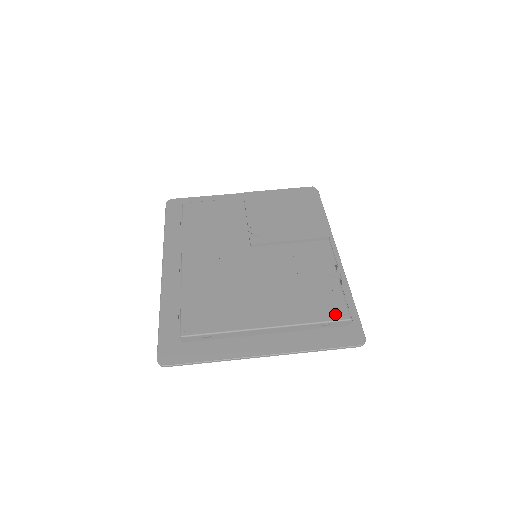
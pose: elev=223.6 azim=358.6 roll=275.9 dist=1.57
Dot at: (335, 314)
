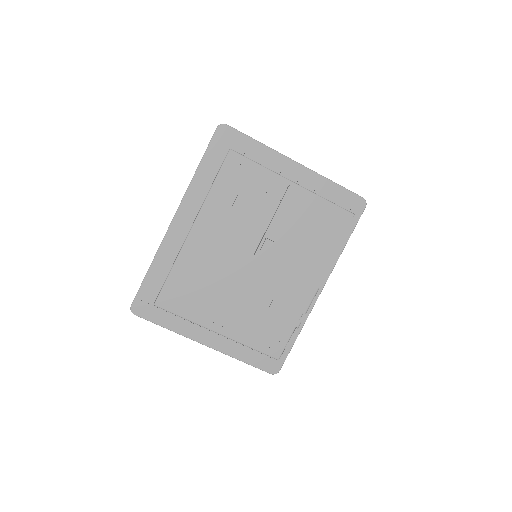
Dot at: (271, 350)
